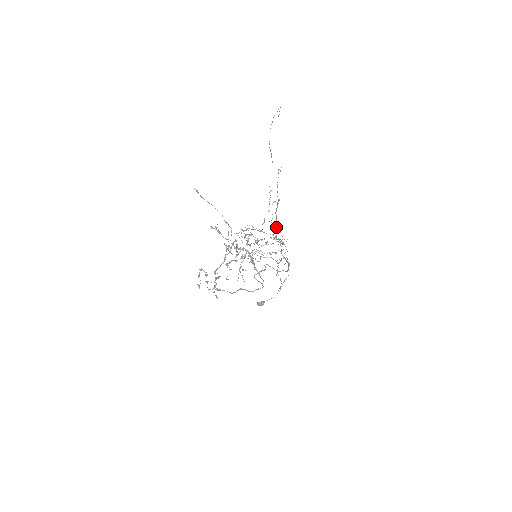
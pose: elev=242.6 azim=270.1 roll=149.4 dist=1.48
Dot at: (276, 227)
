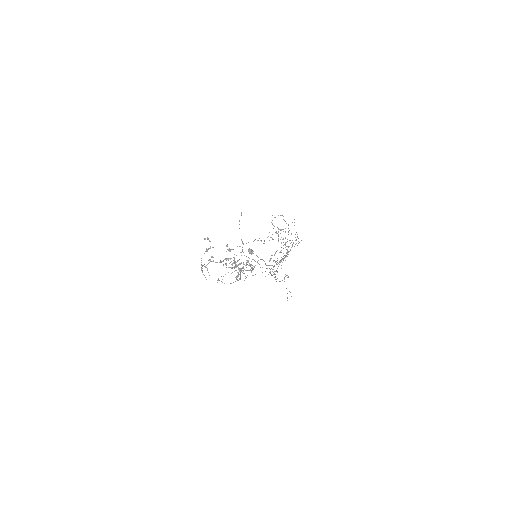
Dot at: (273, 272)
